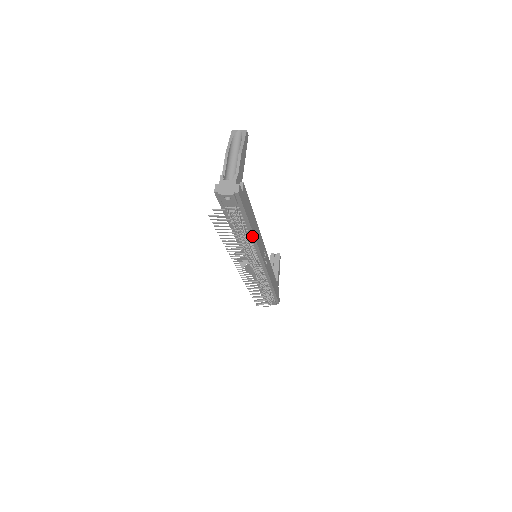
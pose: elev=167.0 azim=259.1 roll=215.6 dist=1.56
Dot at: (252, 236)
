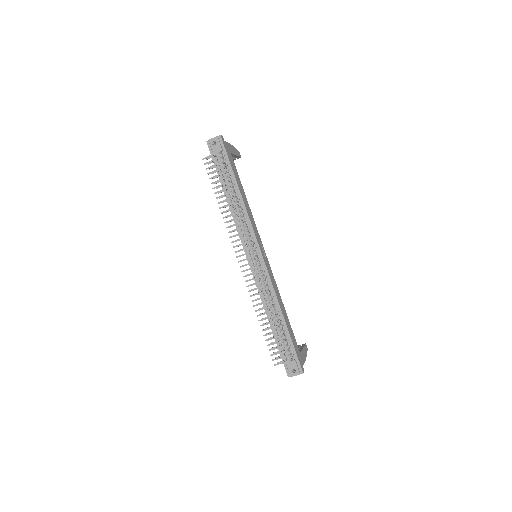
Dot at: (241, 199)
